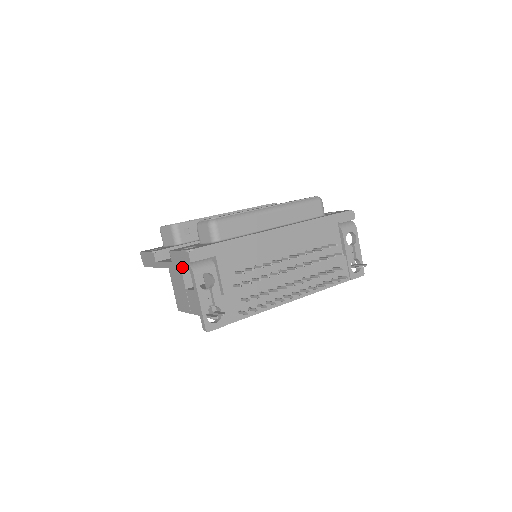
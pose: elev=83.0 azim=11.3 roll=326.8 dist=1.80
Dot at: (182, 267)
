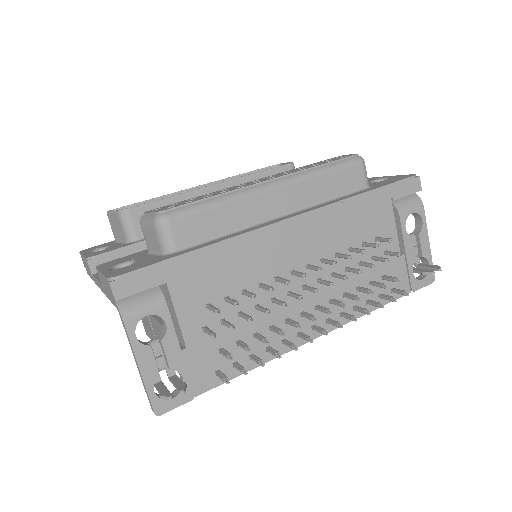
Dot at: (111, 301)
